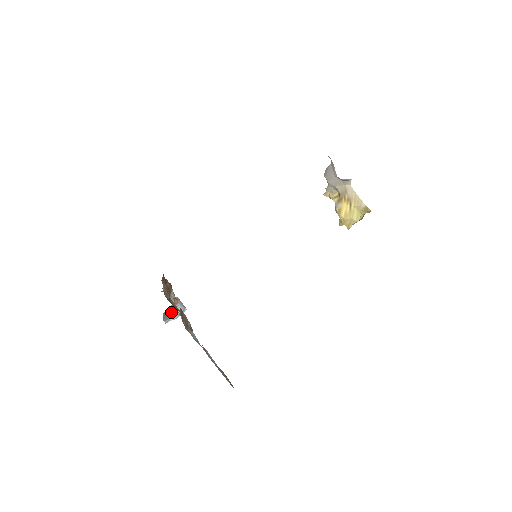
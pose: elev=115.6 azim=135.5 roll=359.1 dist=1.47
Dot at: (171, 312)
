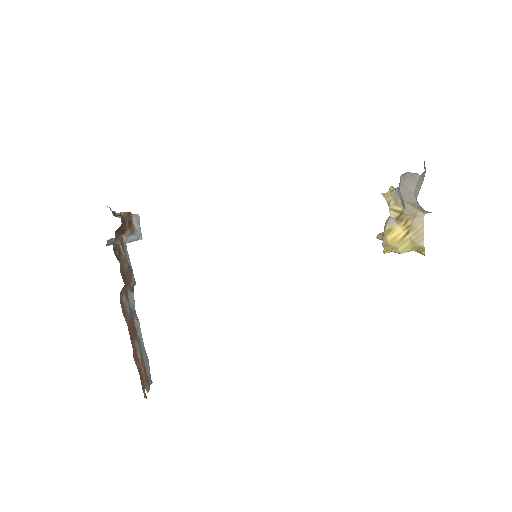
Dot at: occluded
